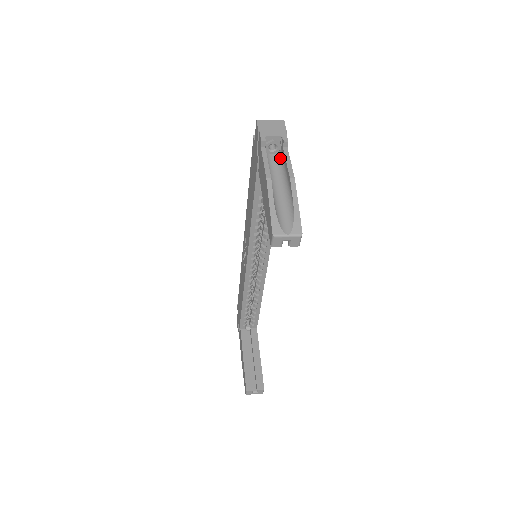
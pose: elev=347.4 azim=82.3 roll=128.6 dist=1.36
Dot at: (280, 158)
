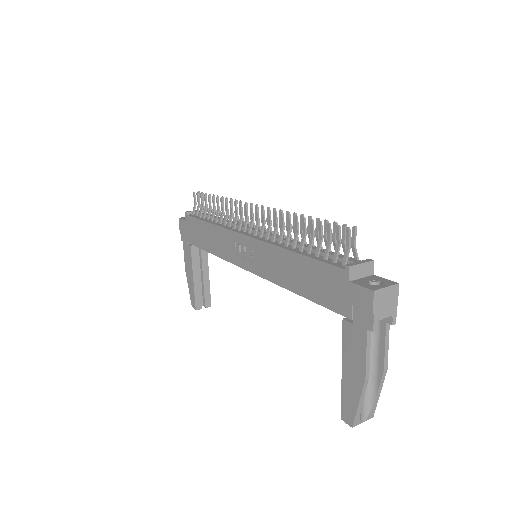
Dot at: occluded
